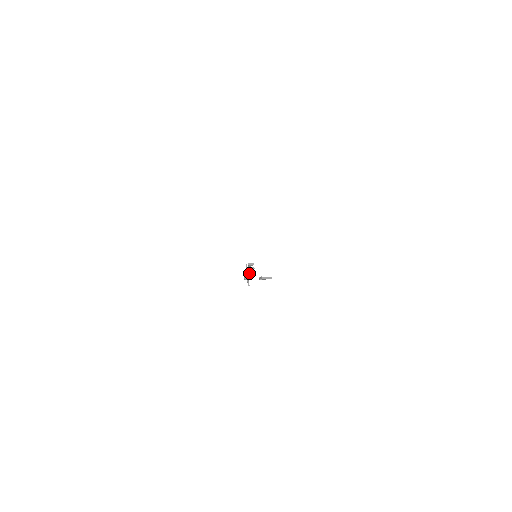
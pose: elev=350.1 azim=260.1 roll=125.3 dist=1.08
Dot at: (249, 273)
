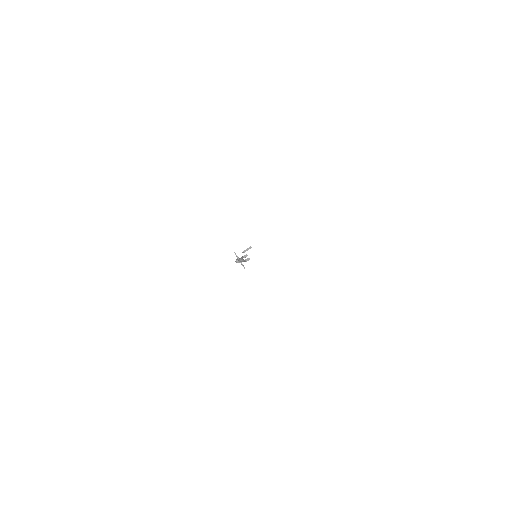
Dot at: (244, 261)
